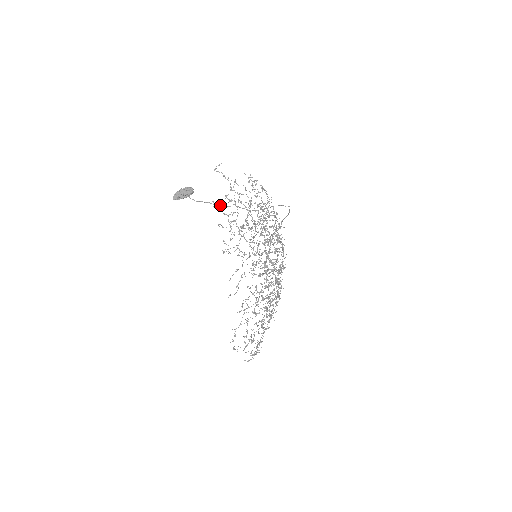
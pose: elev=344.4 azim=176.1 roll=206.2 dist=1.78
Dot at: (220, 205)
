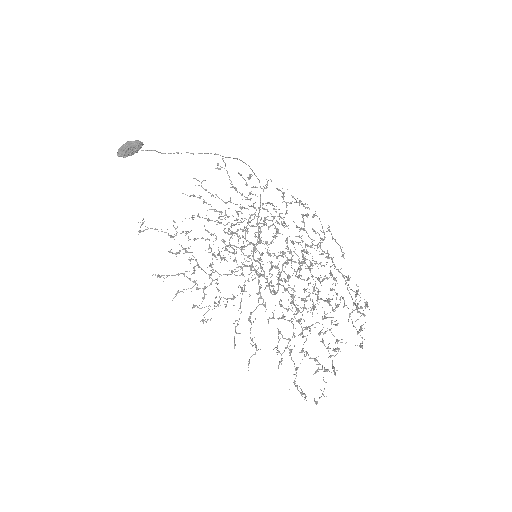
Dot at: occluded
